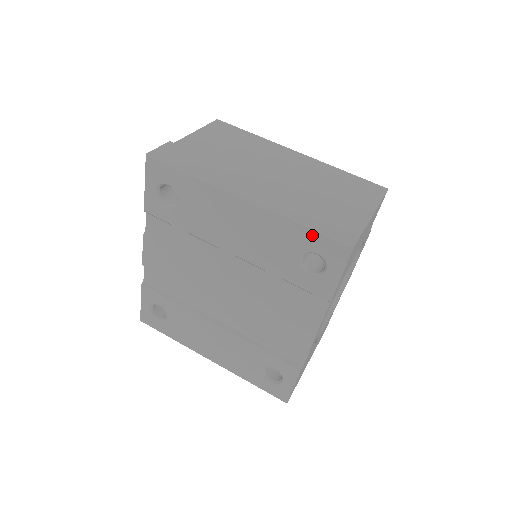
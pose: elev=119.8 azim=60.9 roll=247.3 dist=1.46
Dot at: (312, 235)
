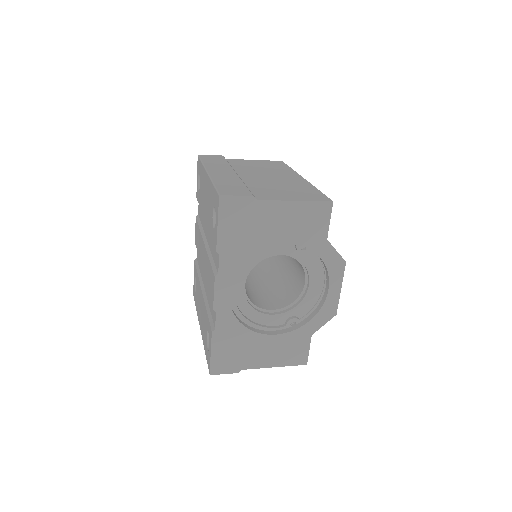
Dot at: (214, 191)
